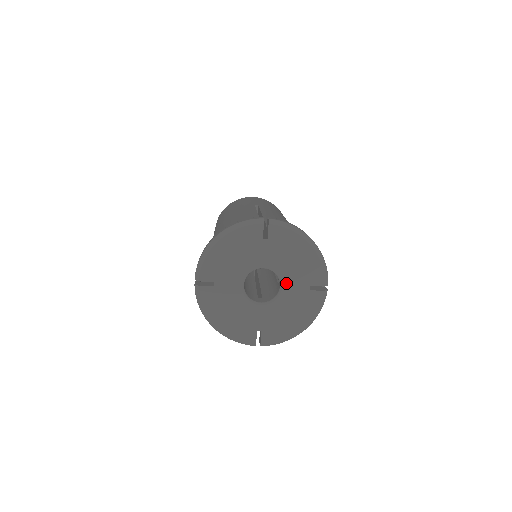
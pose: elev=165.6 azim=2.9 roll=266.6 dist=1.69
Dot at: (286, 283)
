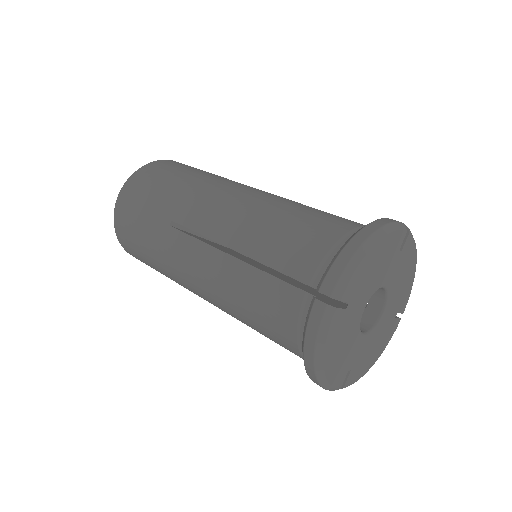
Dot at: (388, 308)
